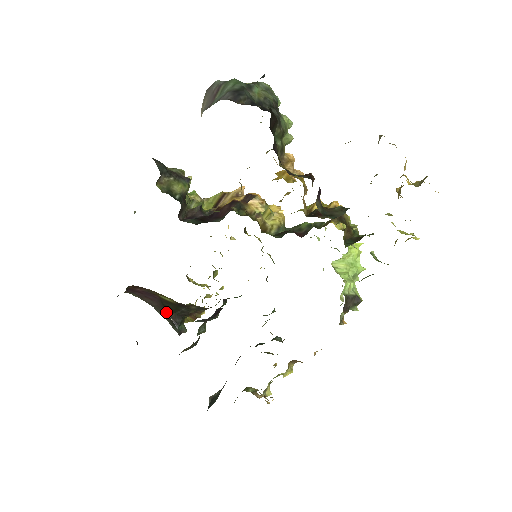
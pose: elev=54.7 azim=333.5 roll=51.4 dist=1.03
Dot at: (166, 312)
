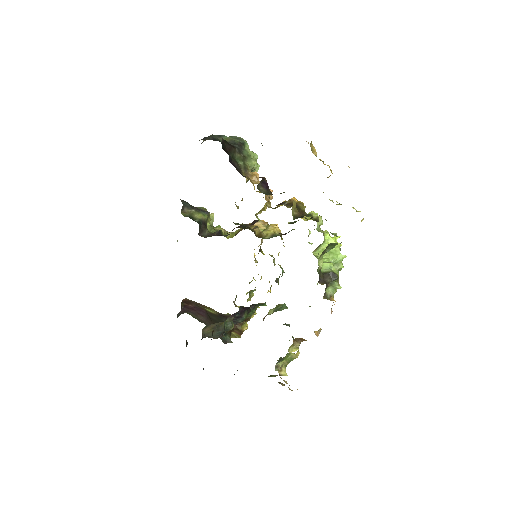
Dot at: occluded
